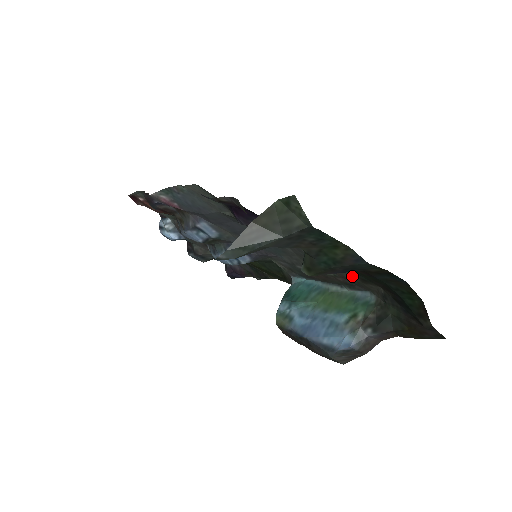
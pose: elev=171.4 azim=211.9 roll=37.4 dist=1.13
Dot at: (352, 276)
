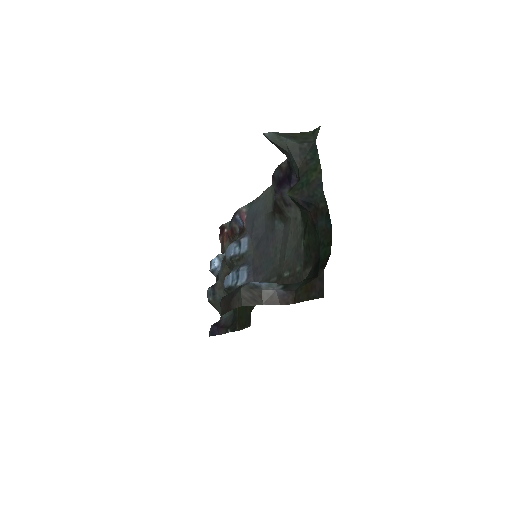
Dot at: (301, 264)
